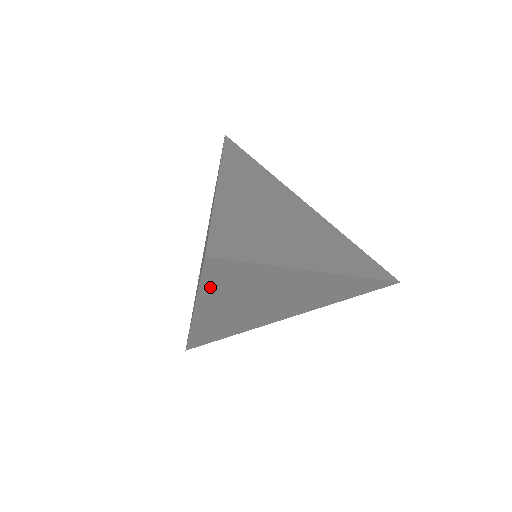
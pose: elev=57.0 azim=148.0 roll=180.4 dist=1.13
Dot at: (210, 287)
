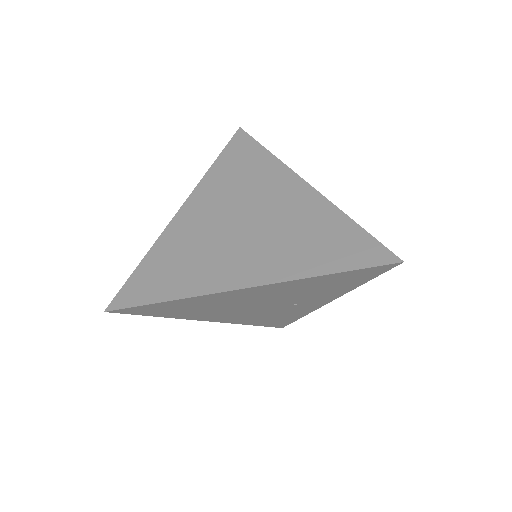
Dot at: (165, 314)
